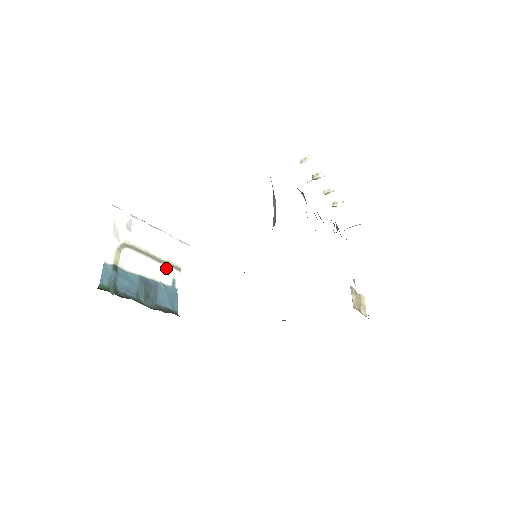
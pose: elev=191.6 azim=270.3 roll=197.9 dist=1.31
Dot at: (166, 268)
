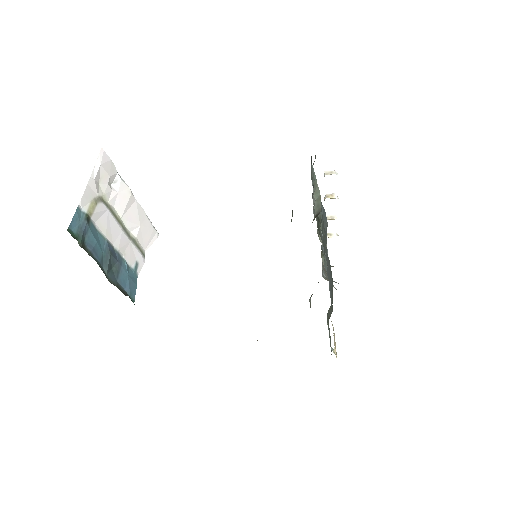
Dot at: (133, 247)
